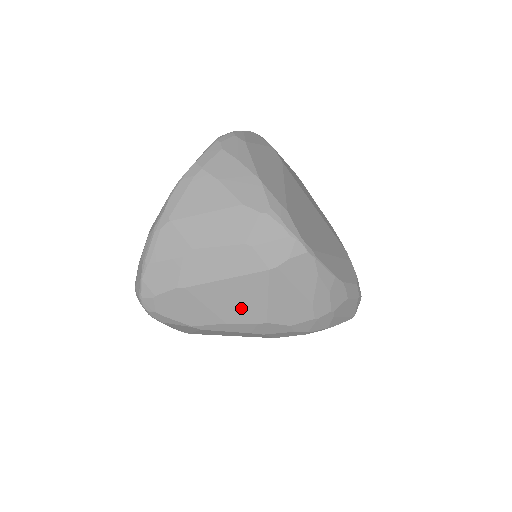
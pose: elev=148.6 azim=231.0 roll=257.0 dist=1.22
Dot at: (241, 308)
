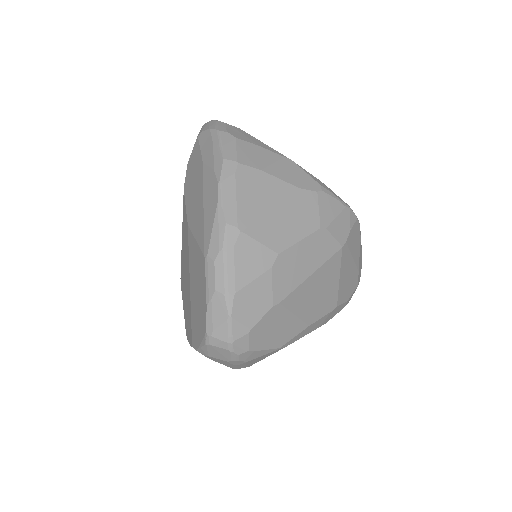
Dot at: (320, 301)
